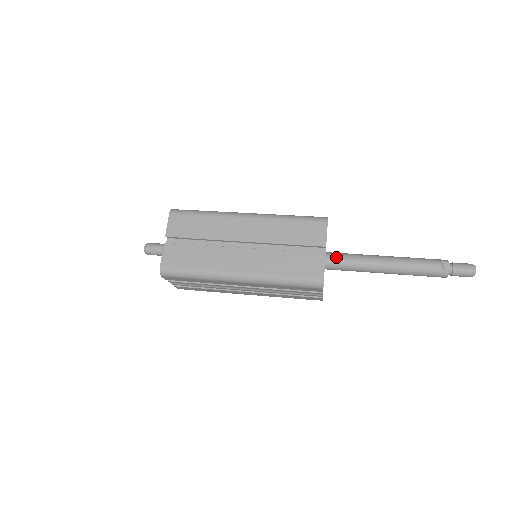
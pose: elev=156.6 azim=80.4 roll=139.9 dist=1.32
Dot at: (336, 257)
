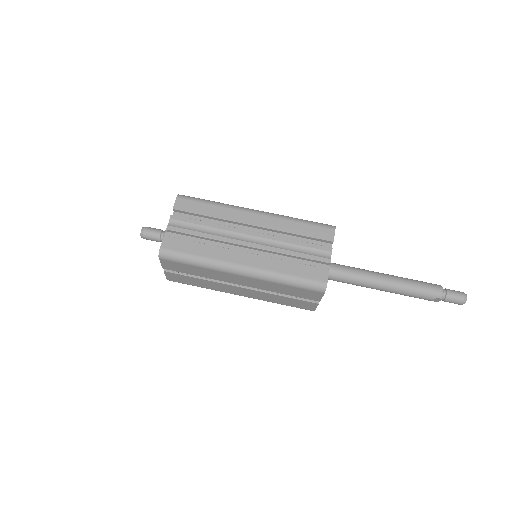
Dot at: (334, 279)
